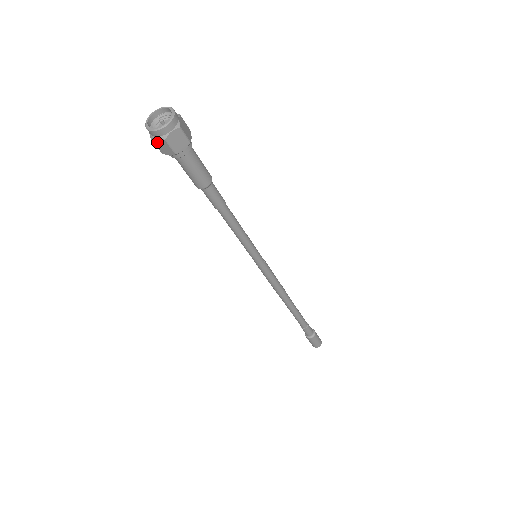
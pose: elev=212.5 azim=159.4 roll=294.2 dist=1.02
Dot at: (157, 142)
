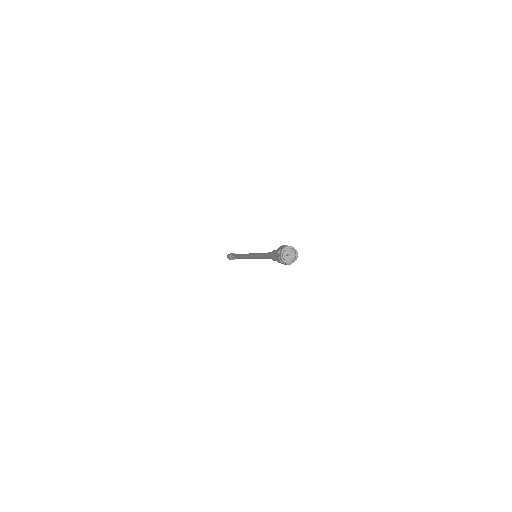
Dot at: (282, 263)
